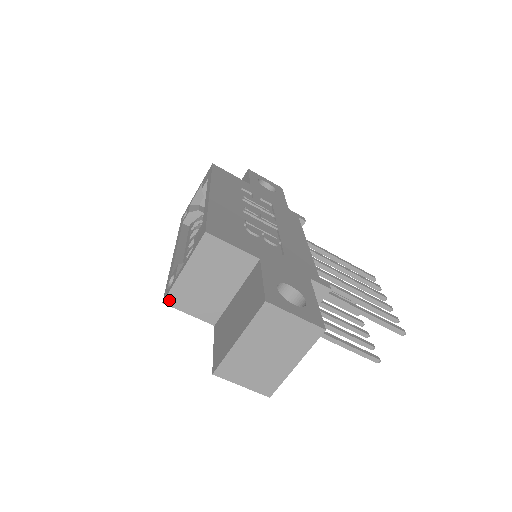
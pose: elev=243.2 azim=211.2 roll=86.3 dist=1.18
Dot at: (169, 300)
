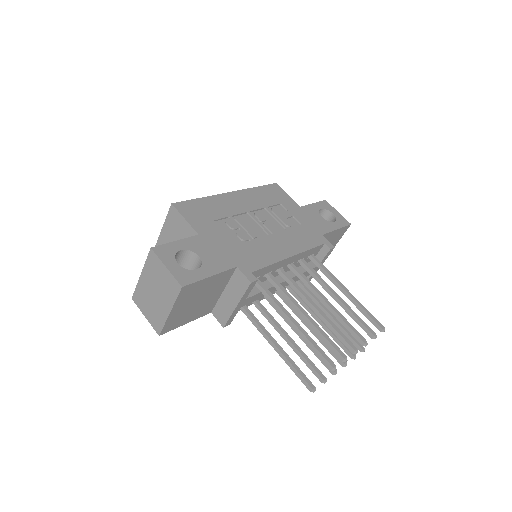
Dot at: occluded
